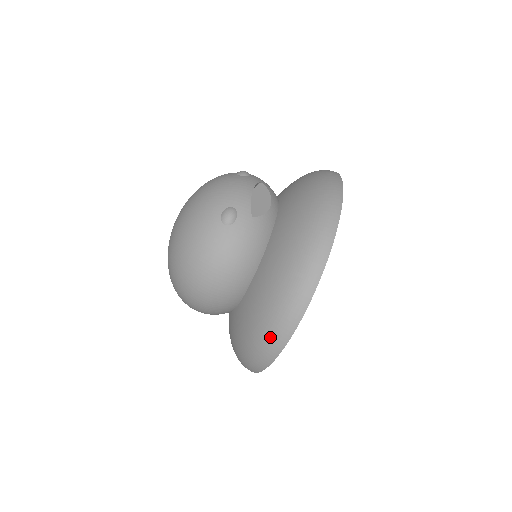
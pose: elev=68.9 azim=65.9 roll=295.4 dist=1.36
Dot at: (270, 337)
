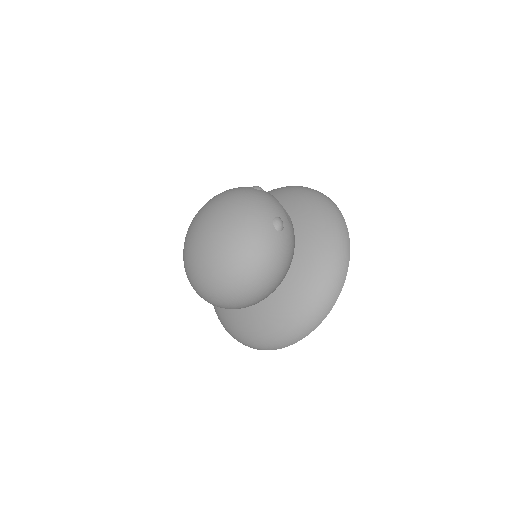
Dot at: (315, 314)
